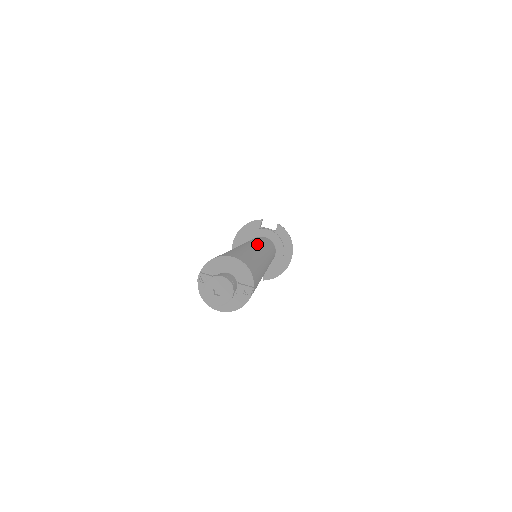
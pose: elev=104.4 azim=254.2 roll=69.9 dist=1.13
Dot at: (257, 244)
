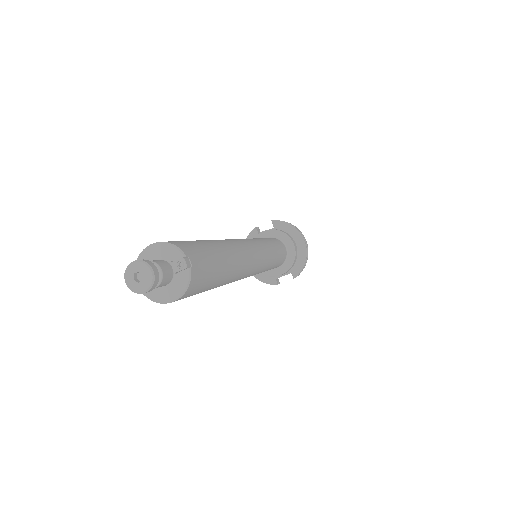
Dot at: occluded
